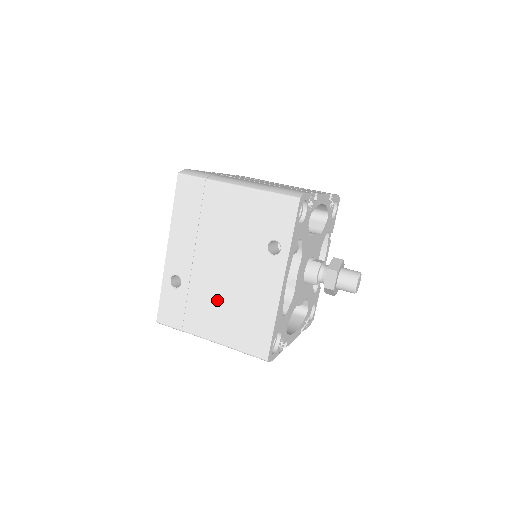
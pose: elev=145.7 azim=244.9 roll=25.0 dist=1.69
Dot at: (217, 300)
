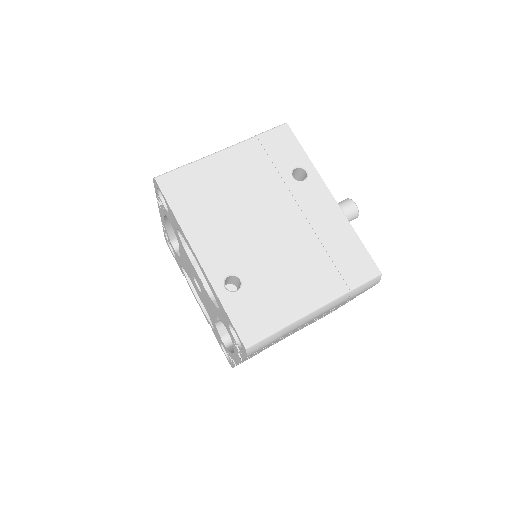
Dot at: (290, 262)
